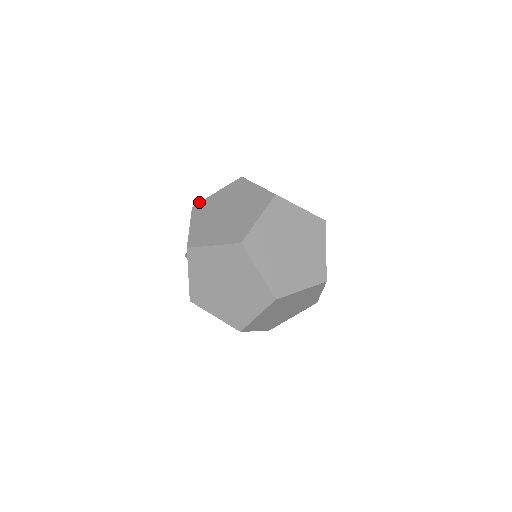
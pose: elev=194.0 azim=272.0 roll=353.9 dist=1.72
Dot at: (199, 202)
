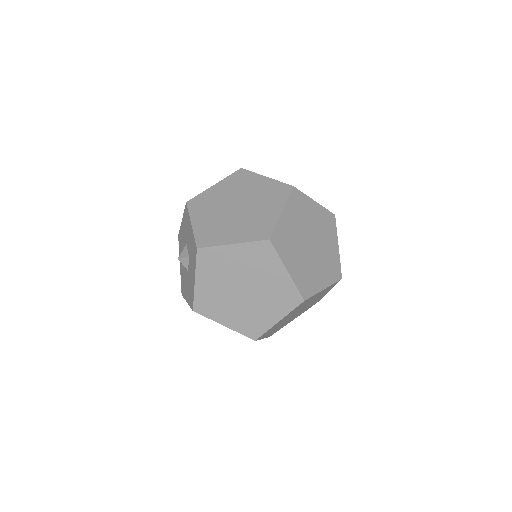
Dot at: occluded
